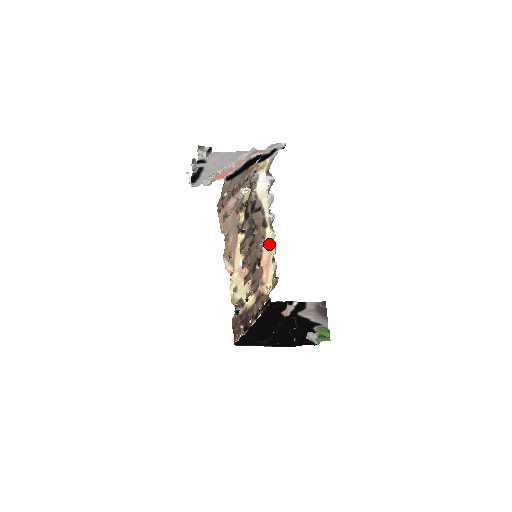
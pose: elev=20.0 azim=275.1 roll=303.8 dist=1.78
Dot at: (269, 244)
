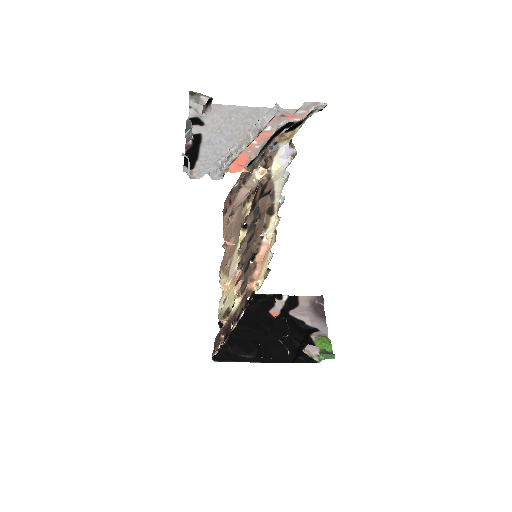
Dot at: (271, 235)
